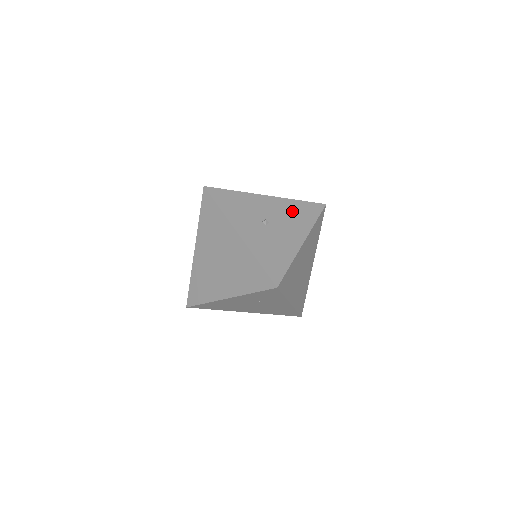
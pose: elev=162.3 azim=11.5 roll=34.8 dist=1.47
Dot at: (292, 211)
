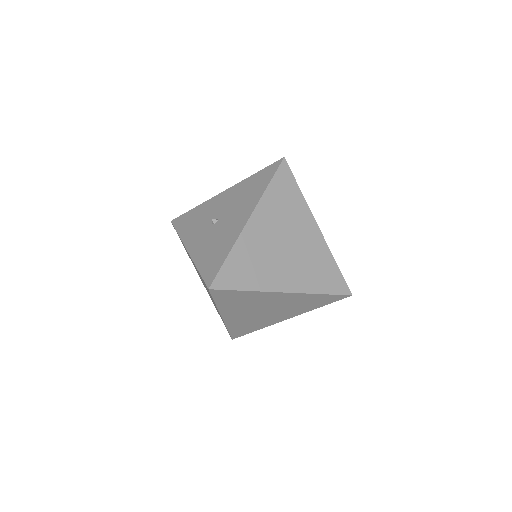
Dot at: (244, 191)
